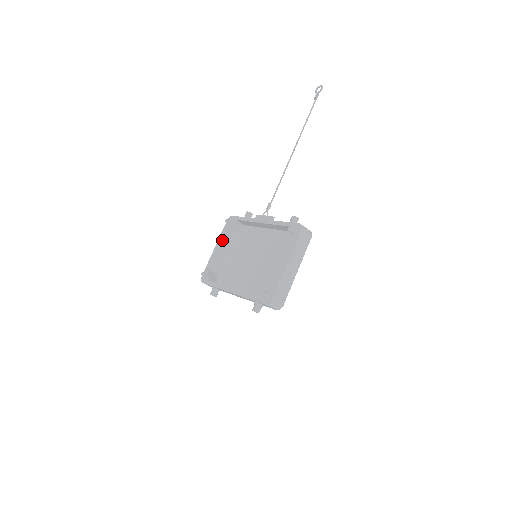
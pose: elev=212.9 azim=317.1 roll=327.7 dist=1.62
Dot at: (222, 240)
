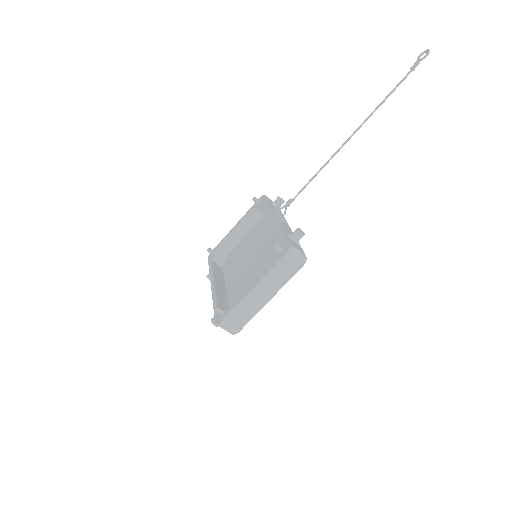
Dot at: (245, 219)
